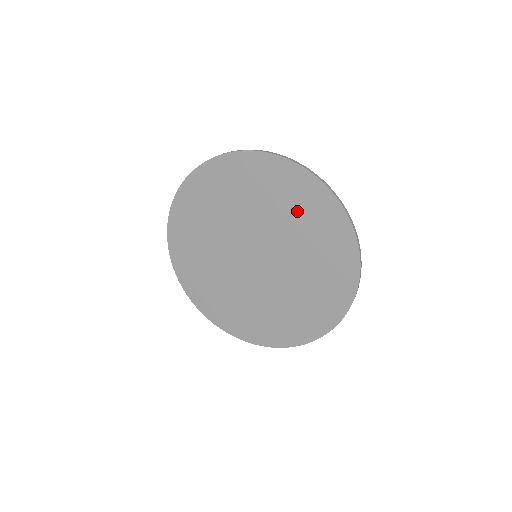
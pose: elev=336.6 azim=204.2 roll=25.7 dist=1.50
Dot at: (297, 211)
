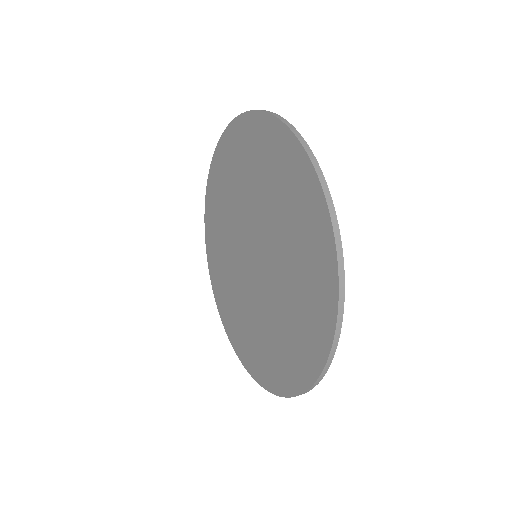
Dot at: (302, 262)
